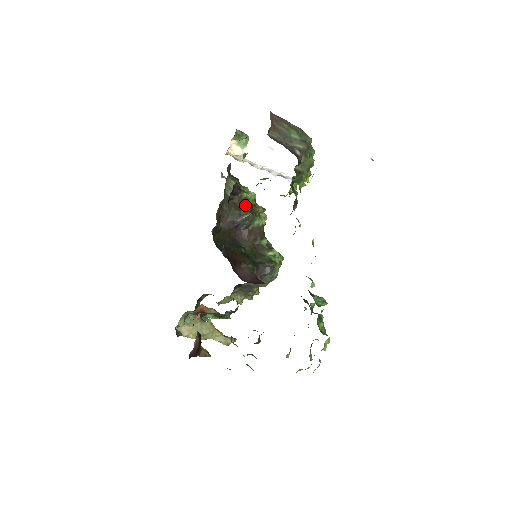
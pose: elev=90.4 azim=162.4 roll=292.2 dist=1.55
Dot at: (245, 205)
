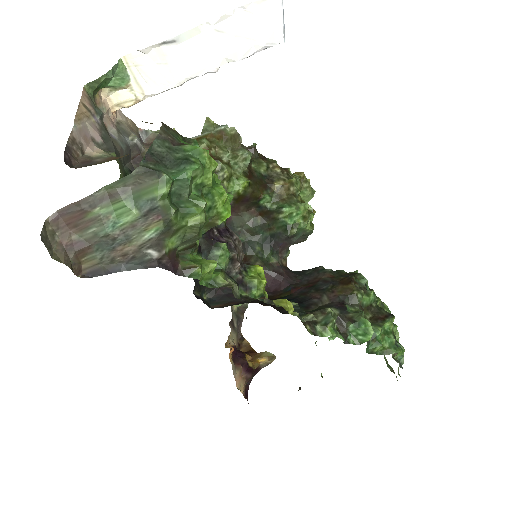
Dot at: occluded
